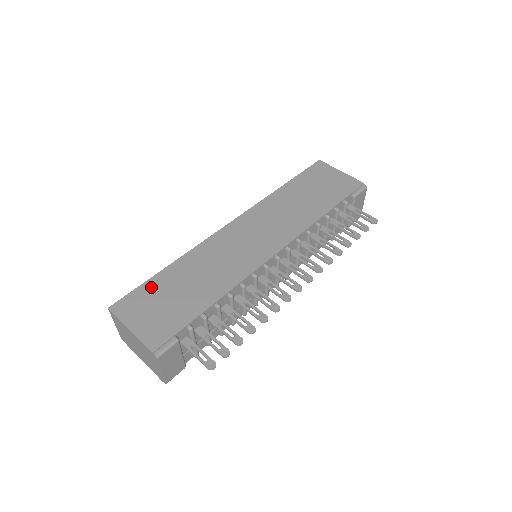
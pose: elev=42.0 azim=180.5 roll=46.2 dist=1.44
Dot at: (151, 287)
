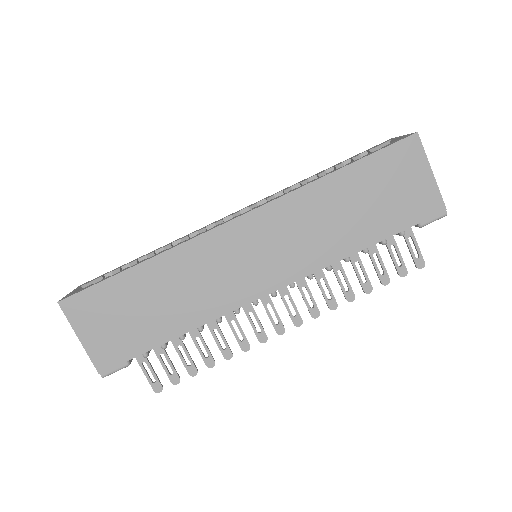
Dot at: (112, 290)
